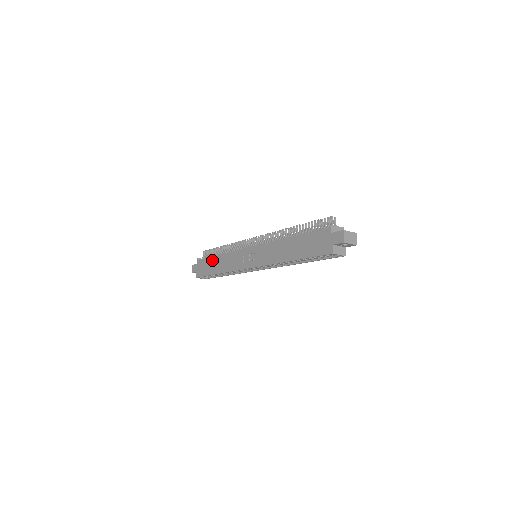
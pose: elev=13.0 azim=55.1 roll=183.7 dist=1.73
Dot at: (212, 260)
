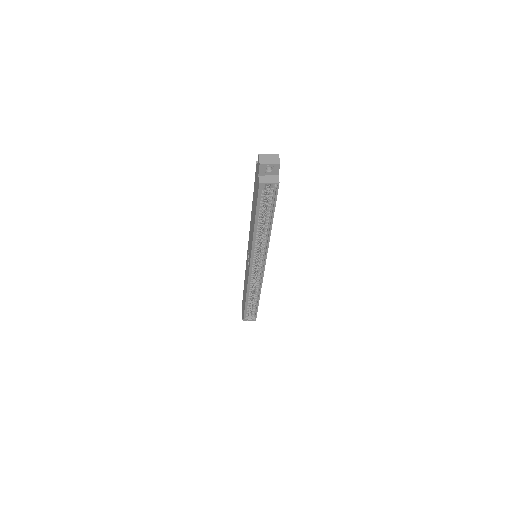
Dot at: occluded
